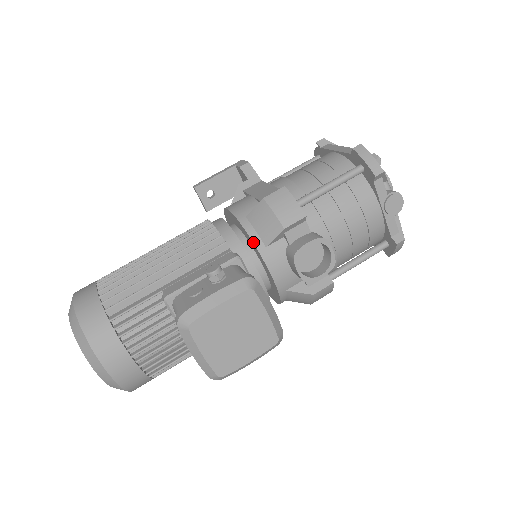
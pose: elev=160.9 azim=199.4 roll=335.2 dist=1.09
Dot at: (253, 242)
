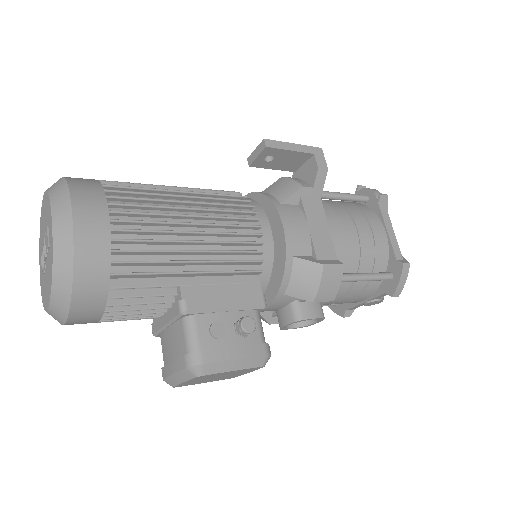
Dot at: (281, 286)
